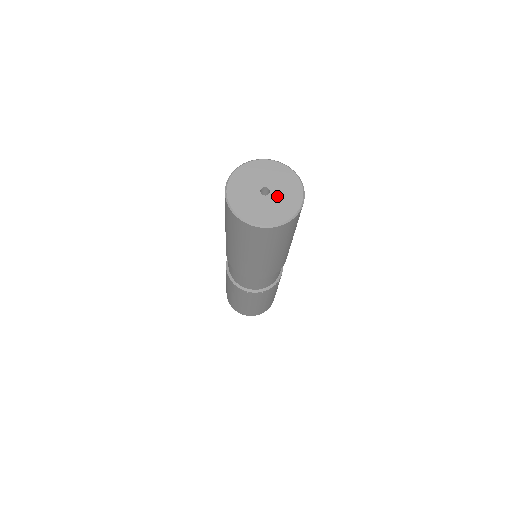
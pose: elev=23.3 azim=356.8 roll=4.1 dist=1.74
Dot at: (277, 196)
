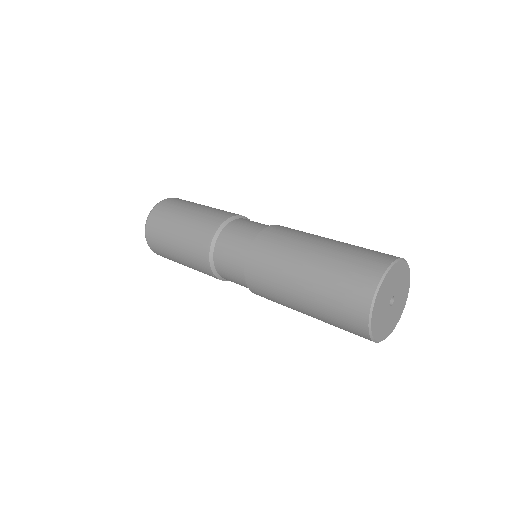
Dot at: (395, 308)
